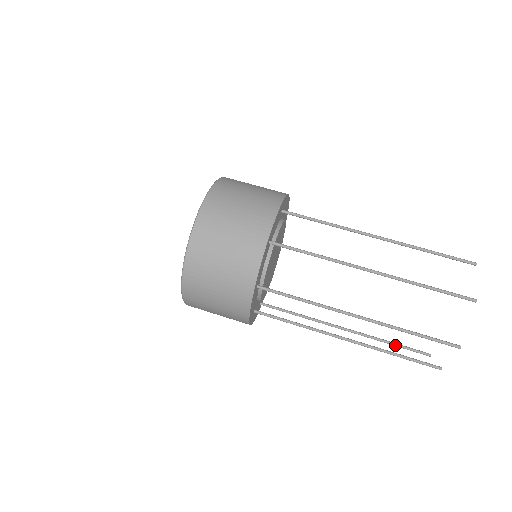
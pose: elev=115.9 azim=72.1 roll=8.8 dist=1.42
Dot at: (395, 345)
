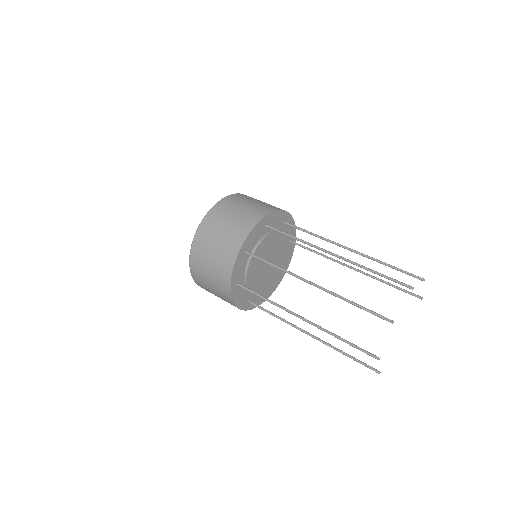
Dot at: (349, 356)
